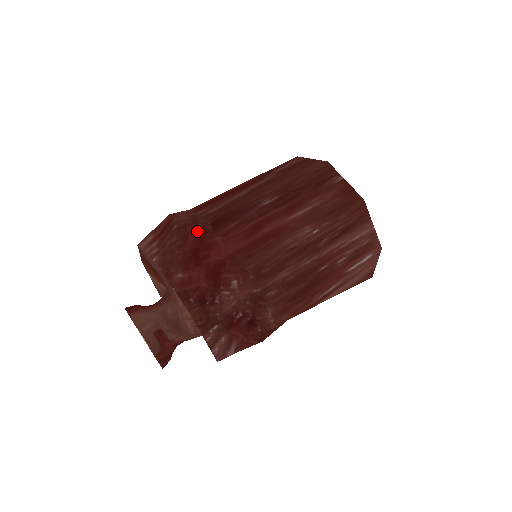
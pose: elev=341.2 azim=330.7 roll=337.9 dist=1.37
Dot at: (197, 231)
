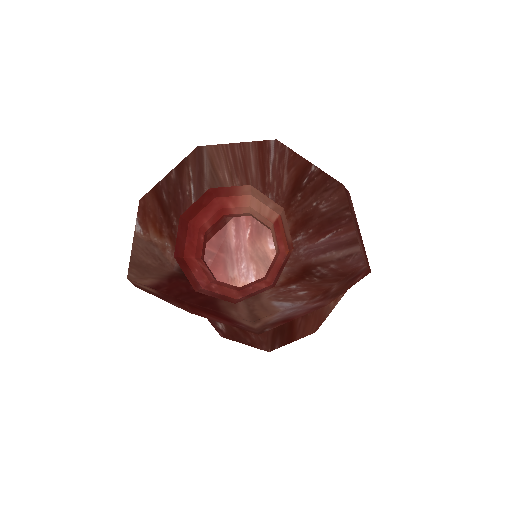
Dot at: occluded
